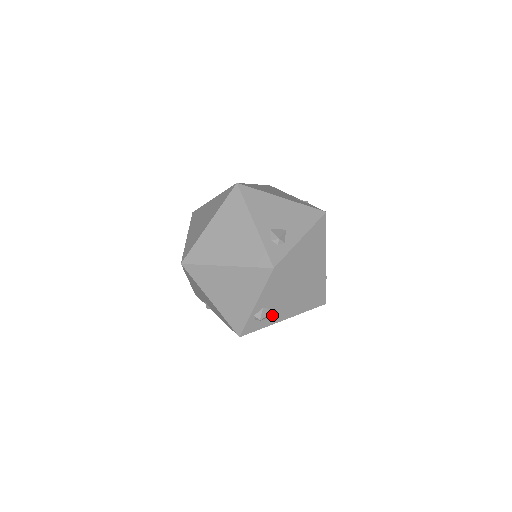
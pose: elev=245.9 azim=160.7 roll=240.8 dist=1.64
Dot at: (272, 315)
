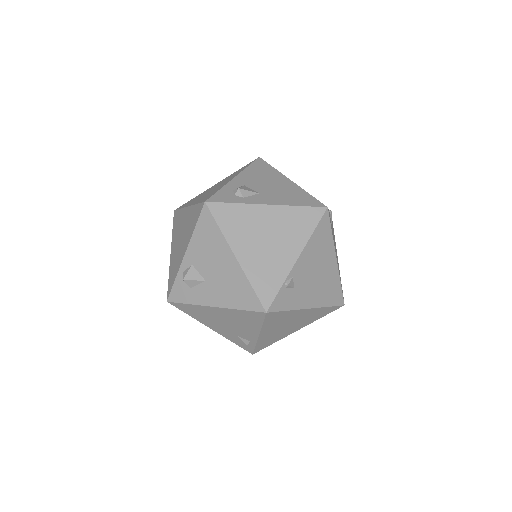
Dot at: (202, 287)
